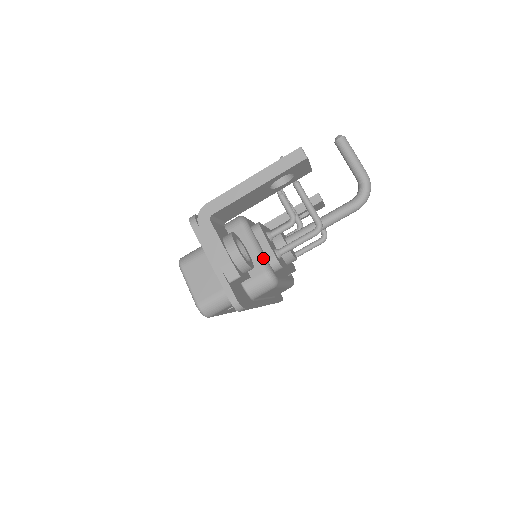
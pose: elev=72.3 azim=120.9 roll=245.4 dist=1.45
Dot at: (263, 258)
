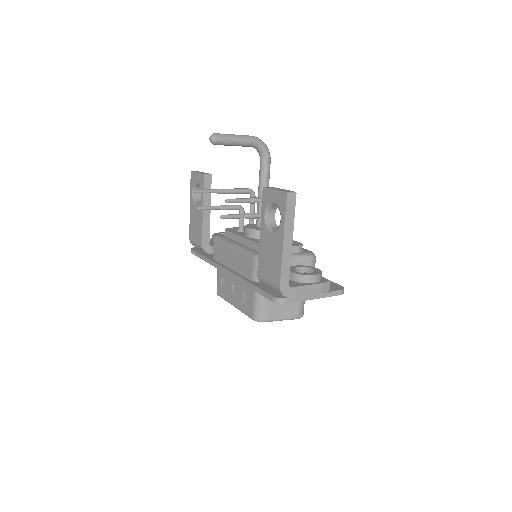
Dot at: (299, 256)
